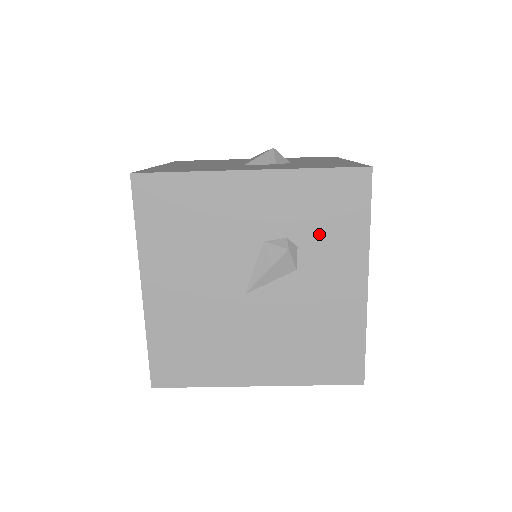
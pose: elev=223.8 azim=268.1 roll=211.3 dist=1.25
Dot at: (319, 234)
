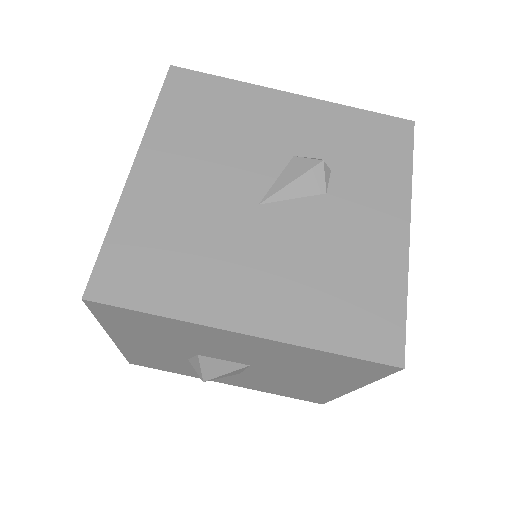
Dot at: (356, 164)
